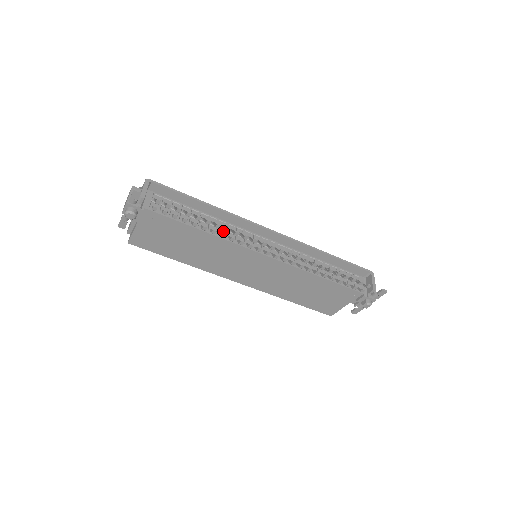
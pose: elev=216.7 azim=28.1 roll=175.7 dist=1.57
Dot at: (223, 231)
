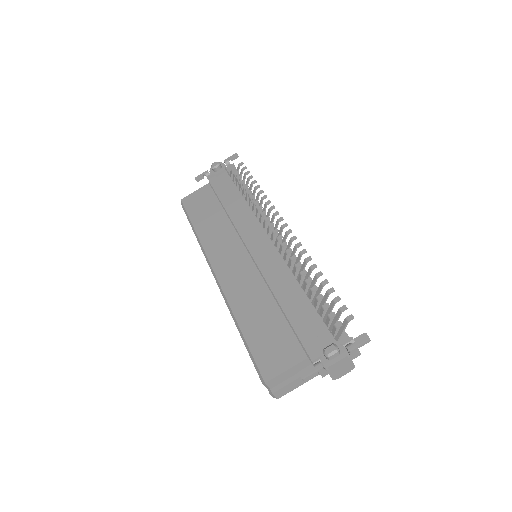
Dot at: occluded
